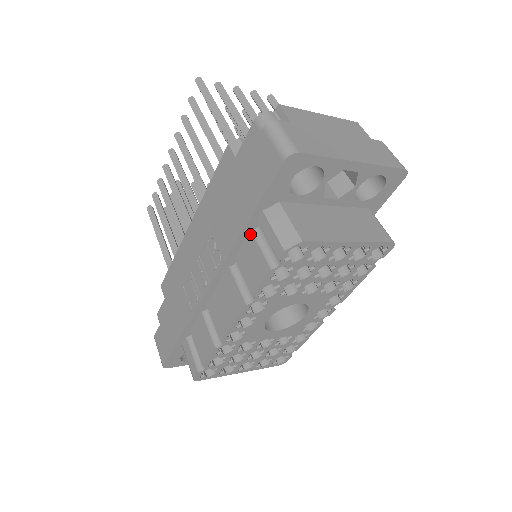
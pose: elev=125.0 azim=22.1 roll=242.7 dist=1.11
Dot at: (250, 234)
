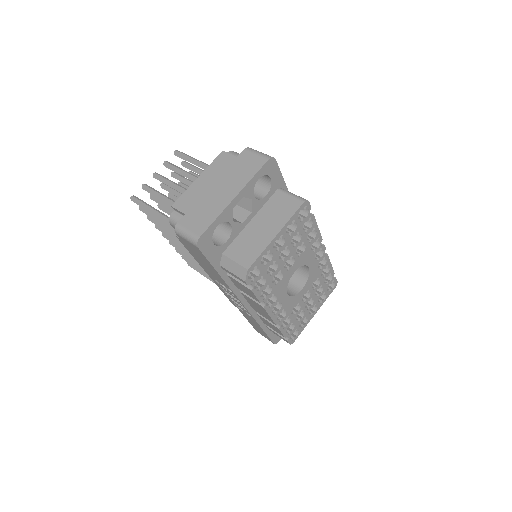
Dot at: (228, 276)
